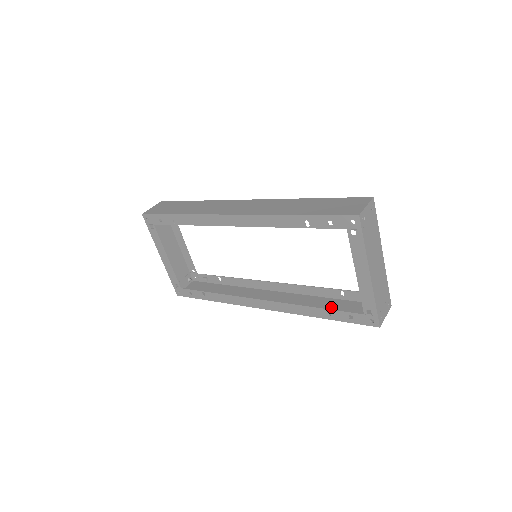
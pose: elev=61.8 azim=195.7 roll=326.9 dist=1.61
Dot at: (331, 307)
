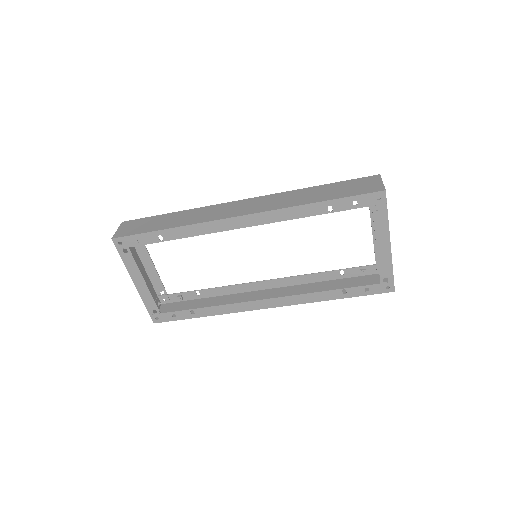
Dot at: (337, 288)
